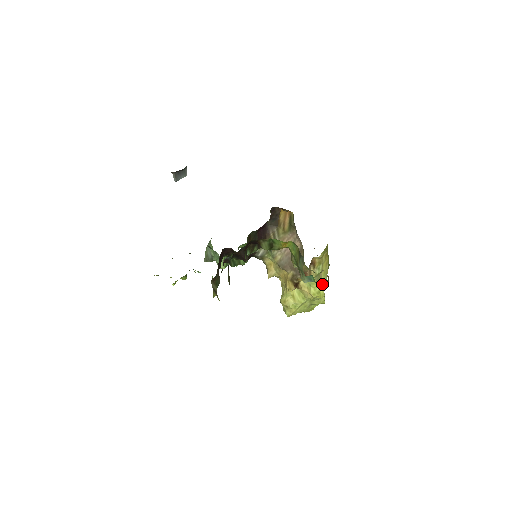
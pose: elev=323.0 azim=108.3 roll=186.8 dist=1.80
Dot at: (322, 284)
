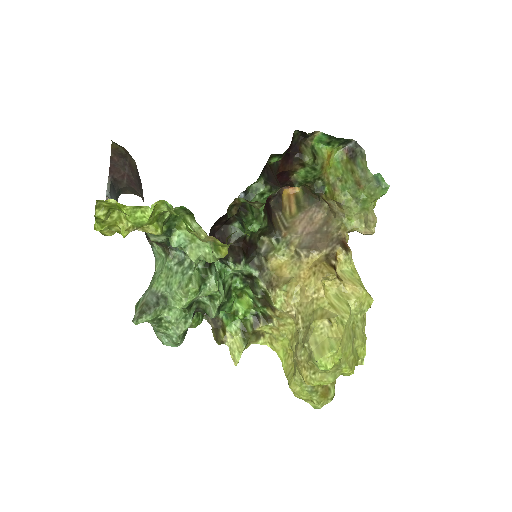
Dot at: occluded
